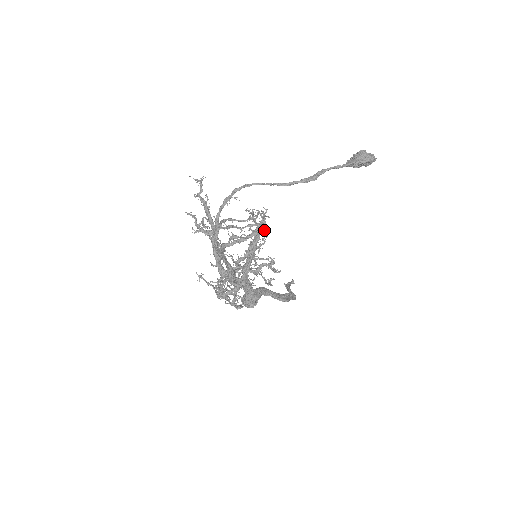
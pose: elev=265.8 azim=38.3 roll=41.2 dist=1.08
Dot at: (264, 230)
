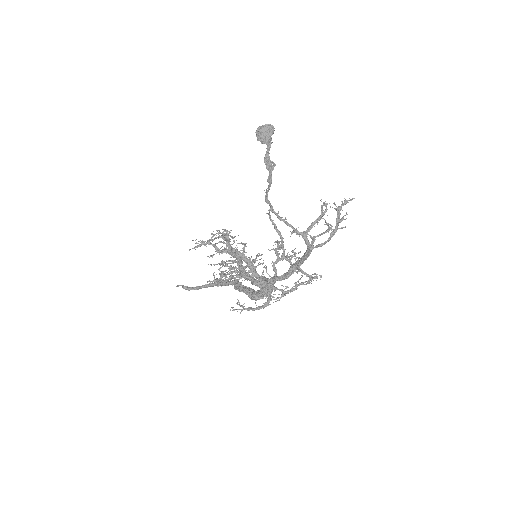
Dot at: (275, 225)
